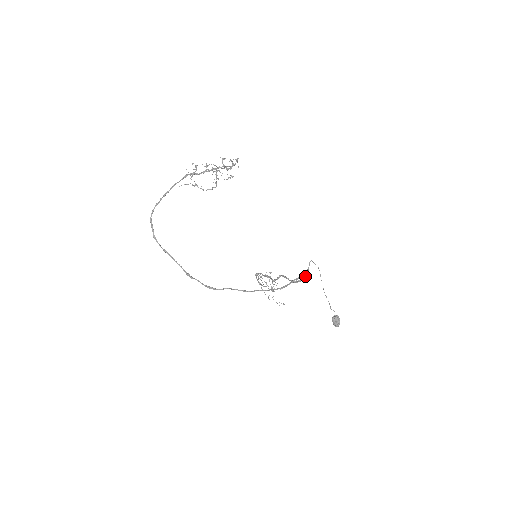
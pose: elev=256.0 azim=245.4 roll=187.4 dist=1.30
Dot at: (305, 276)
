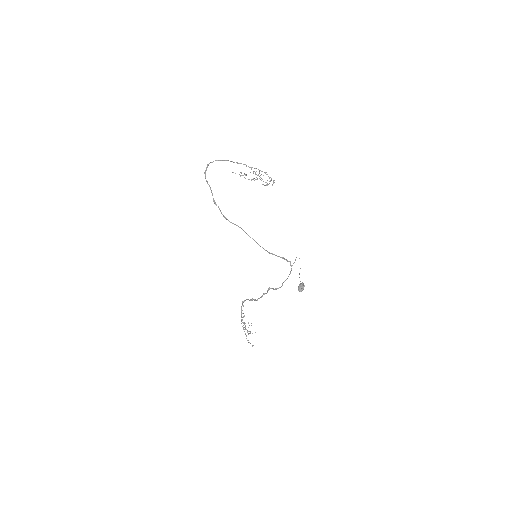
Dot at: occluded
